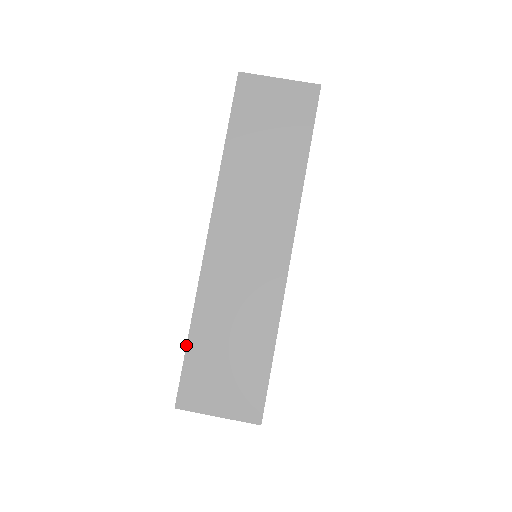
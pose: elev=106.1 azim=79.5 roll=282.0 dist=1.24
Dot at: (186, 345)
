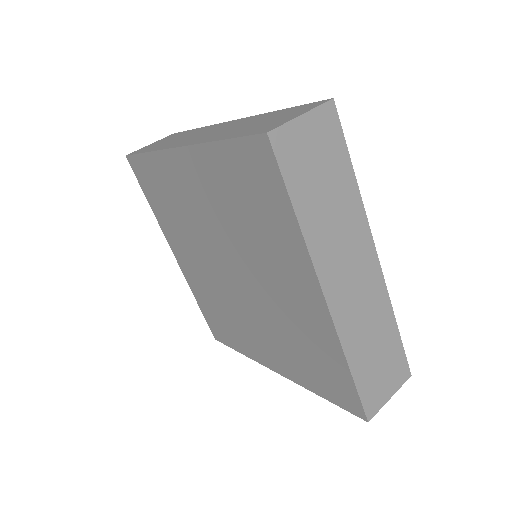
Dot at: (227, 139)
